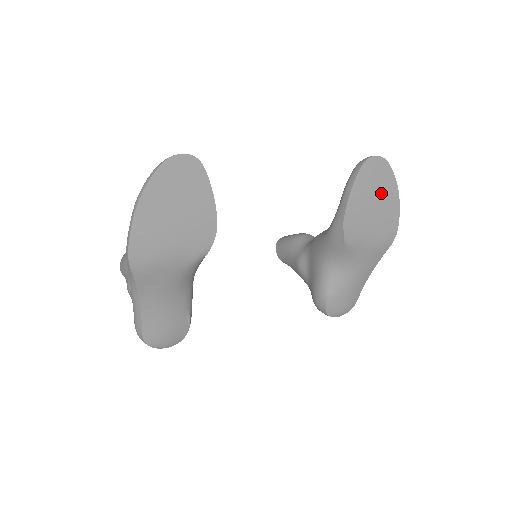
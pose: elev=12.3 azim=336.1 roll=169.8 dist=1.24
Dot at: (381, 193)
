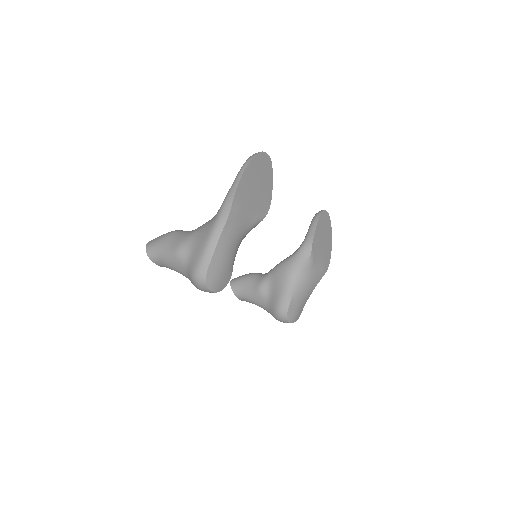
Dot at: (326, 234)
